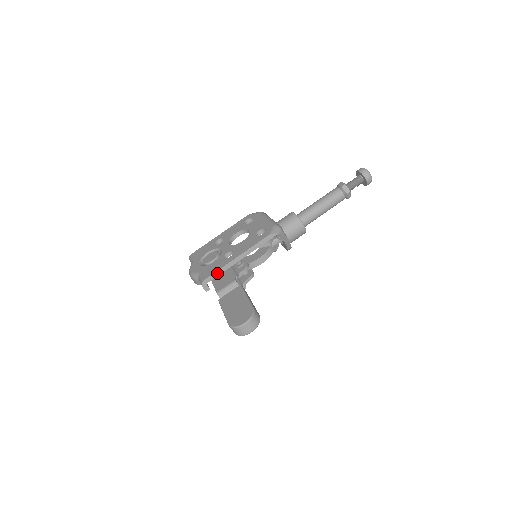
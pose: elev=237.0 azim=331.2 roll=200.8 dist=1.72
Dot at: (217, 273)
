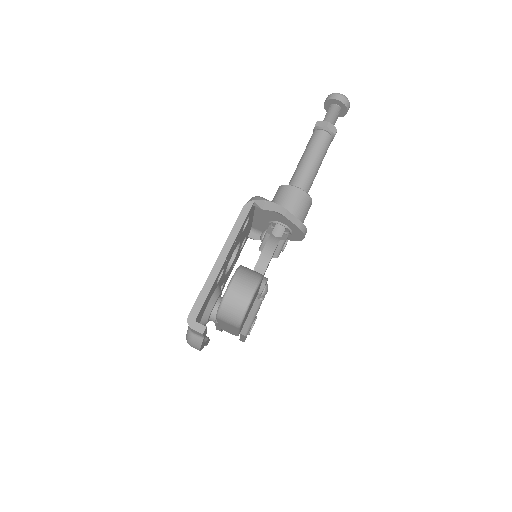
Dot at: (202, 297)
